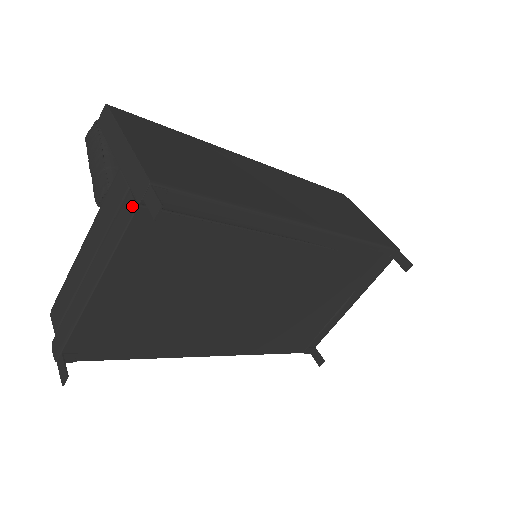
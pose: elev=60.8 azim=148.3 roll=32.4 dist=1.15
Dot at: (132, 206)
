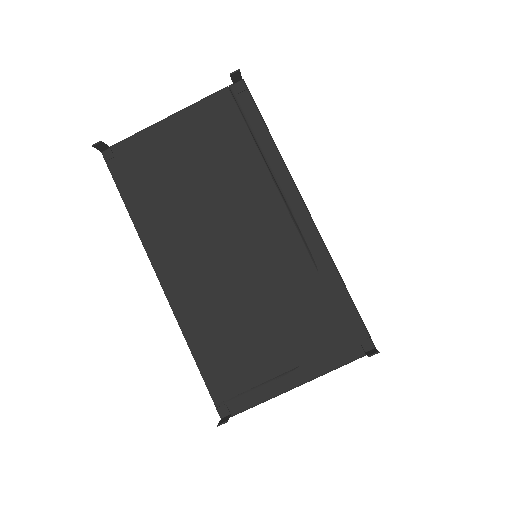
Dot at: (225, 89)
